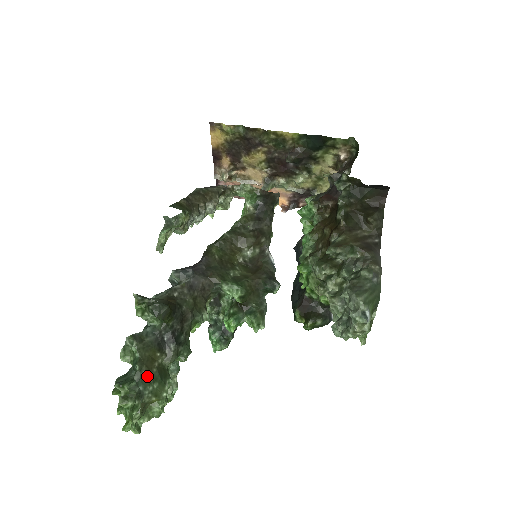
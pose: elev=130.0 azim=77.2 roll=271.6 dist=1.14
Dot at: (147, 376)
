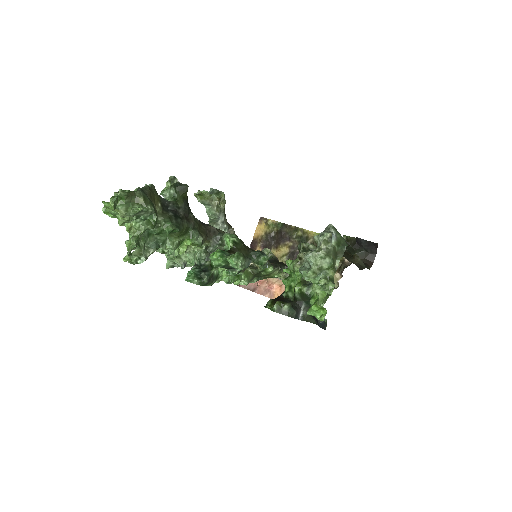
Dot at: (147, 194)
